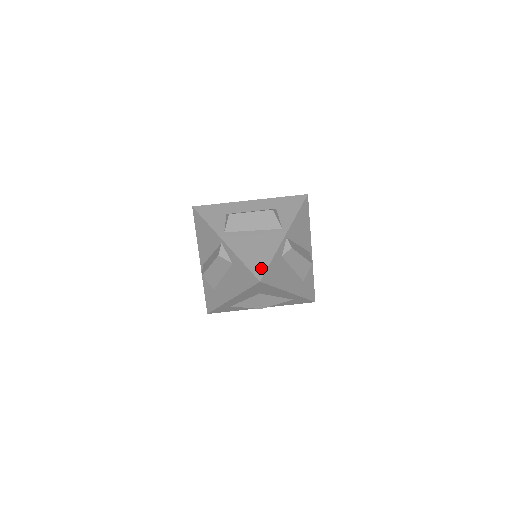
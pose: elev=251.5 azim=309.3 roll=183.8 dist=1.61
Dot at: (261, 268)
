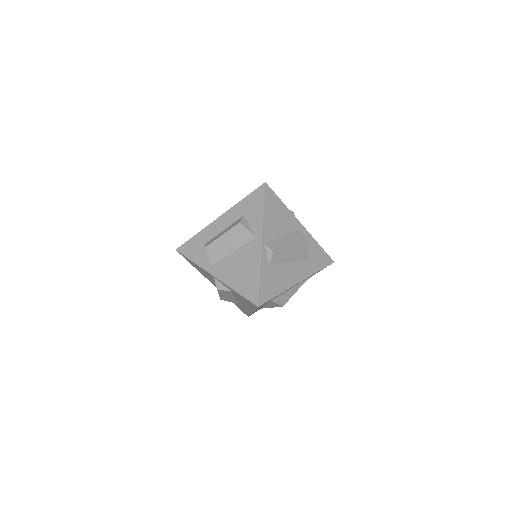
Dot at: (254, 292)
